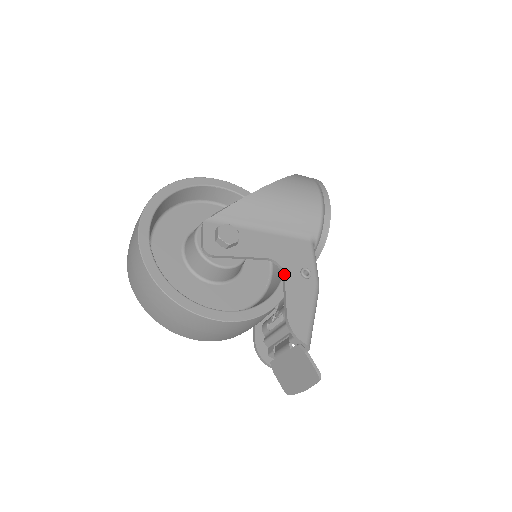
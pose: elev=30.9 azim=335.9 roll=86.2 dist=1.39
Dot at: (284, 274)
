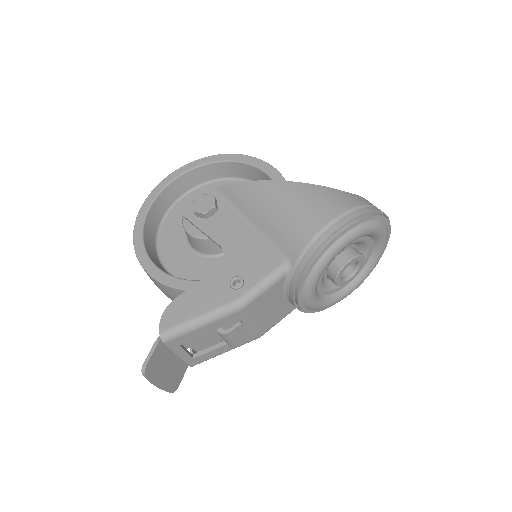
Dot at: (217, 268)
